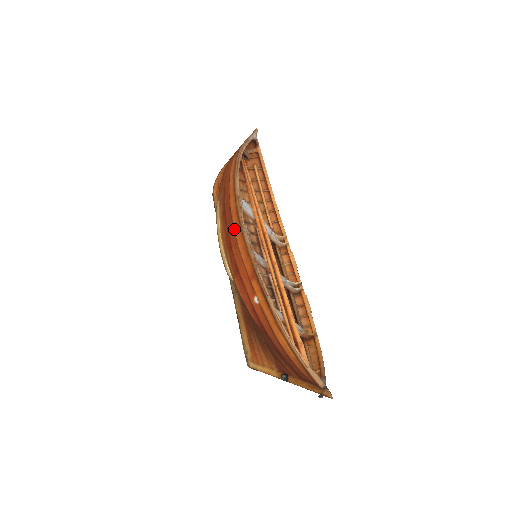
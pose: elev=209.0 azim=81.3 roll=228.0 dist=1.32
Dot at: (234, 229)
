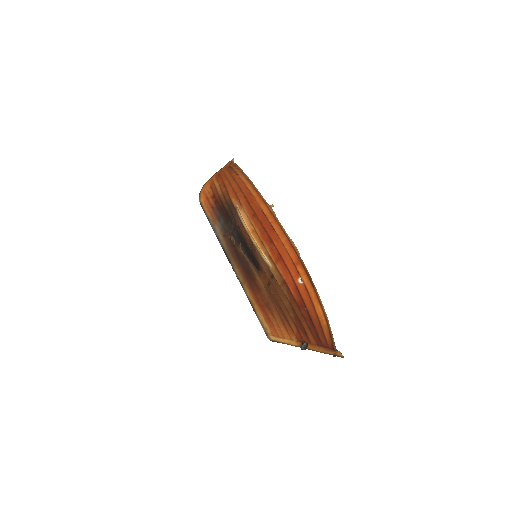
Dot at: (273, 227)
